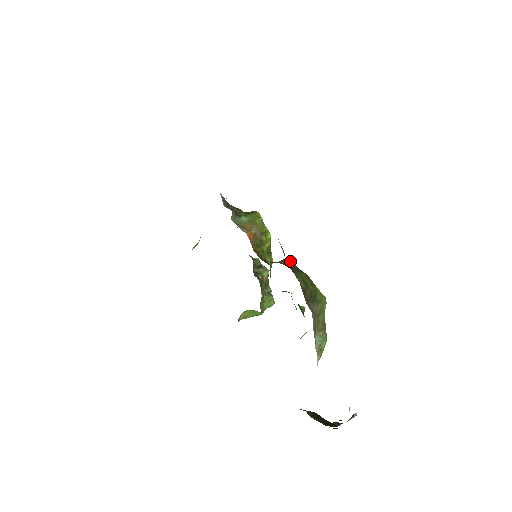
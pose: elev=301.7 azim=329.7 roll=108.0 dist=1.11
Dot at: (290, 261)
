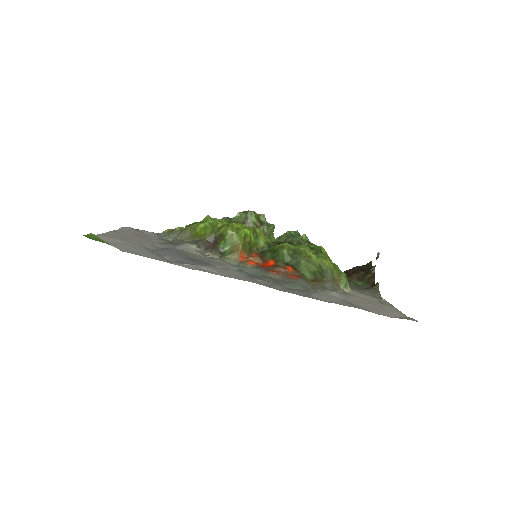
Dot at: (285, 255)
